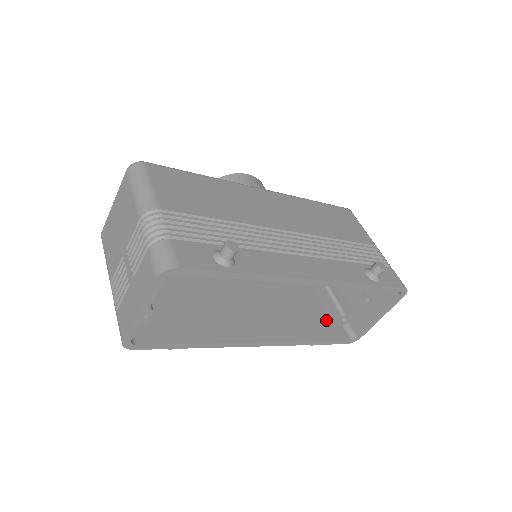
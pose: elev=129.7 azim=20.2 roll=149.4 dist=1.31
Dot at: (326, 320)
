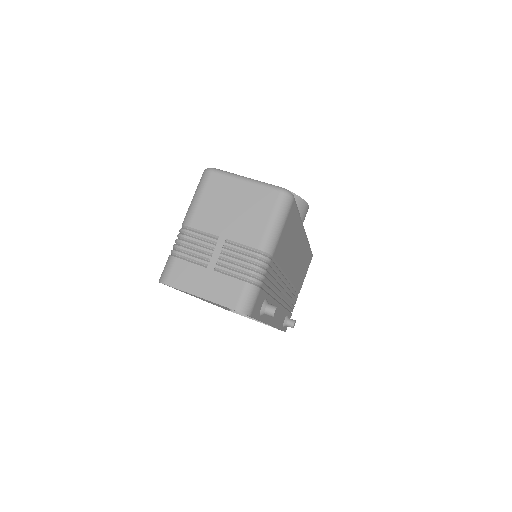
Dot at: occluded
